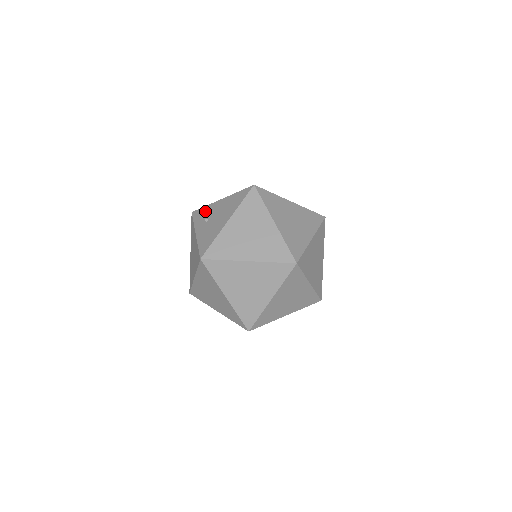
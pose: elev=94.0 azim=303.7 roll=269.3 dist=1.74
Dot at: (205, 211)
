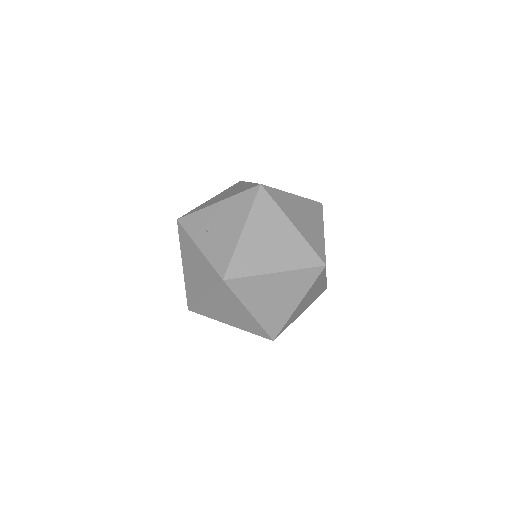
Dot at: (199, 218)
